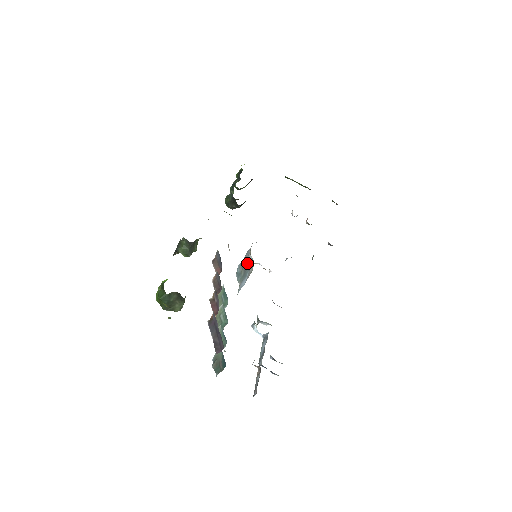
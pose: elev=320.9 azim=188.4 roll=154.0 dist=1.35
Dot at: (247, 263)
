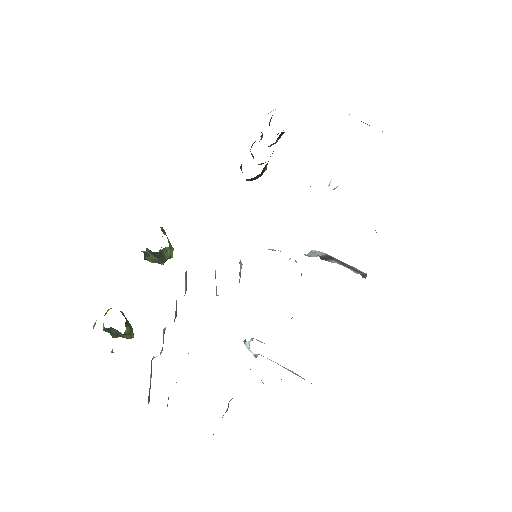
Dot at: occluded
